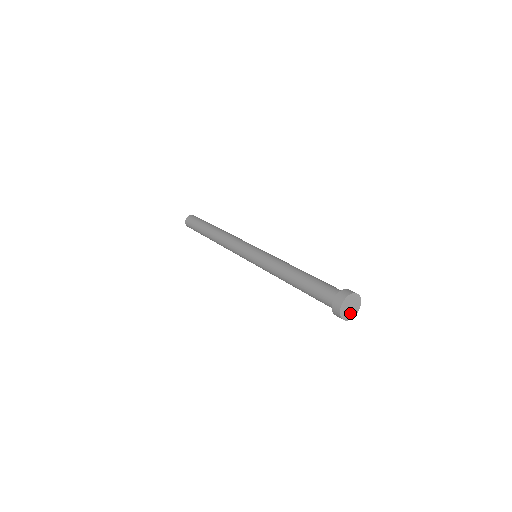
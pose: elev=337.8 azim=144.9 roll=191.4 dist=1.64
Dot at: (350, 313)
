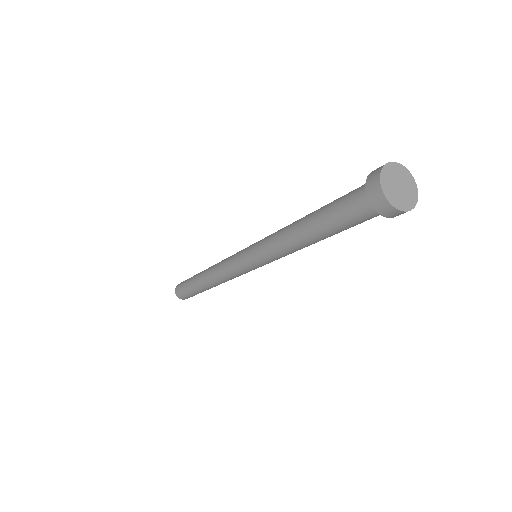
Dot at: (403, 199)
